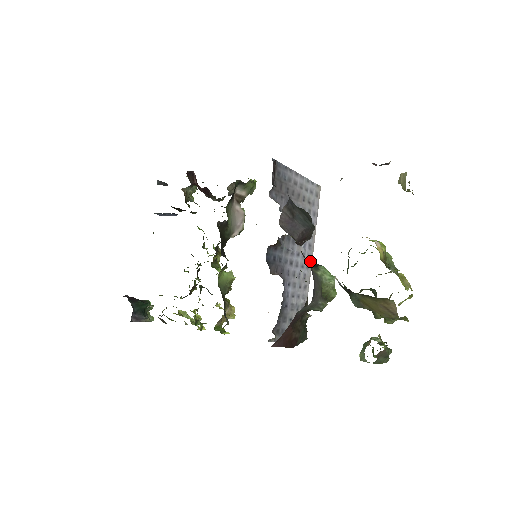
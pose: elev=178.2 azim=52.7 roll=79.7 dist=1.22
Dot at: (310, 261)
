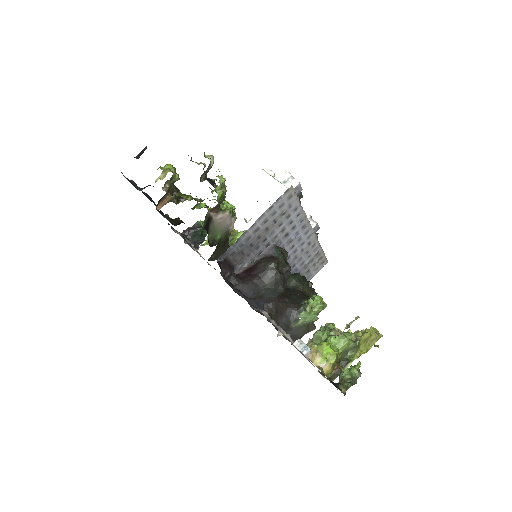
Dot at: (310, 231)
